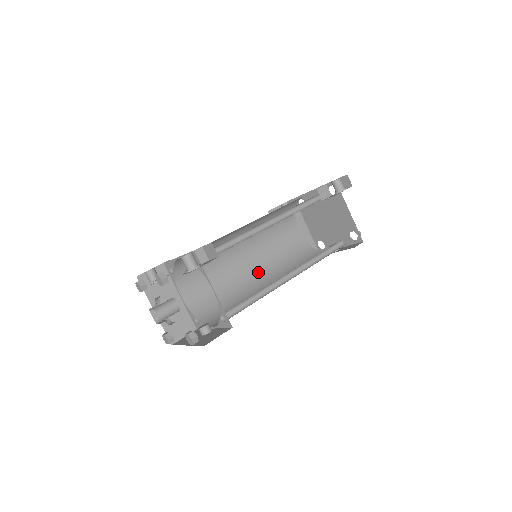
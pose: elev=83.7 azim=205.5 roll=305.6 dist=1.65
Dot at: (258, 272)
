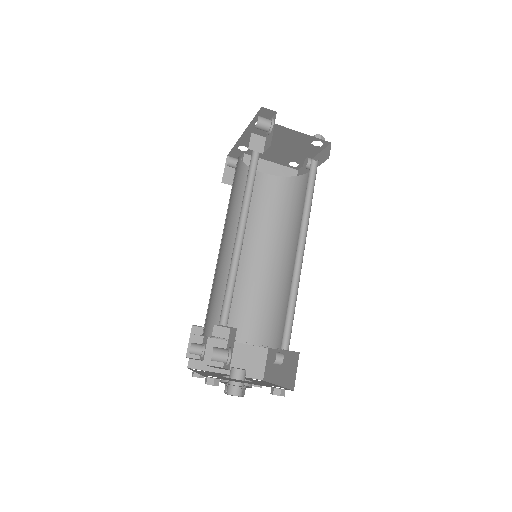
Dot at: (268, 253)
